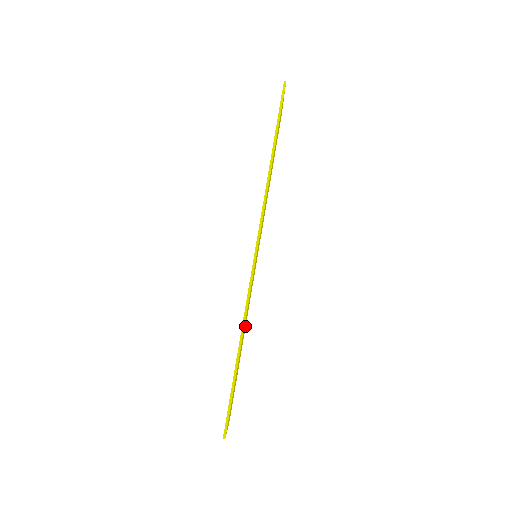
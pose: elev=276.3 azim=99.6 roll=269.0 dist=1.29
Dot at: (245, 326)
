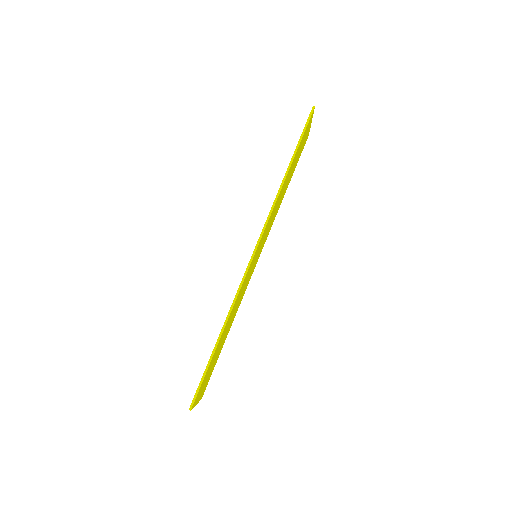
Dot at: (233, 317)
